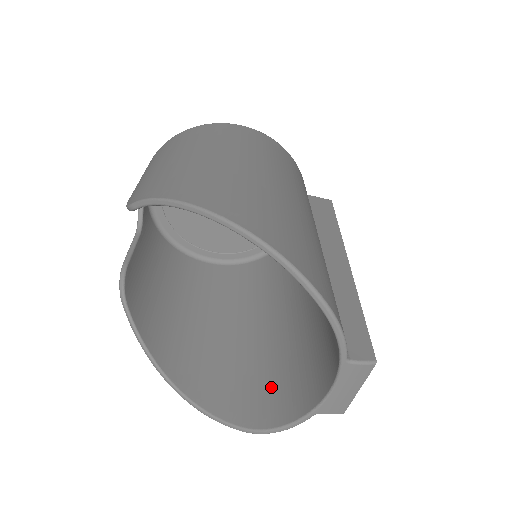
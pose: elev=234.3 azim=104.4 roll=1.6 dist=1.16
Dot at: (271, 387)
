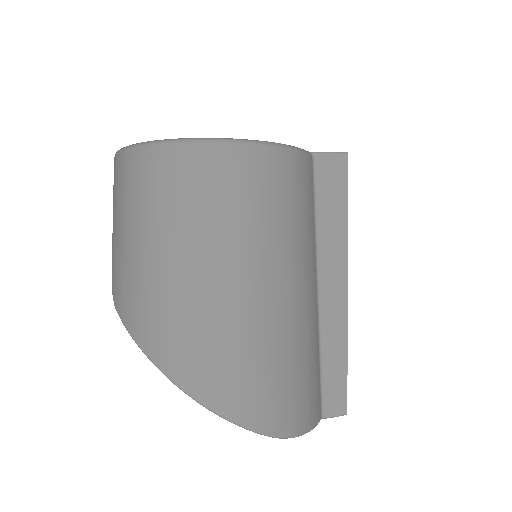
Dot at: occluded
